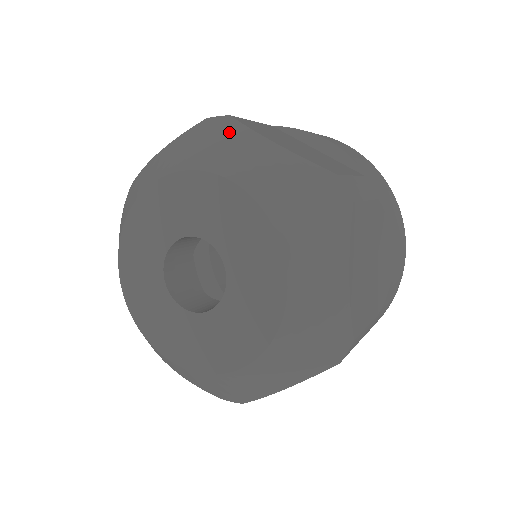
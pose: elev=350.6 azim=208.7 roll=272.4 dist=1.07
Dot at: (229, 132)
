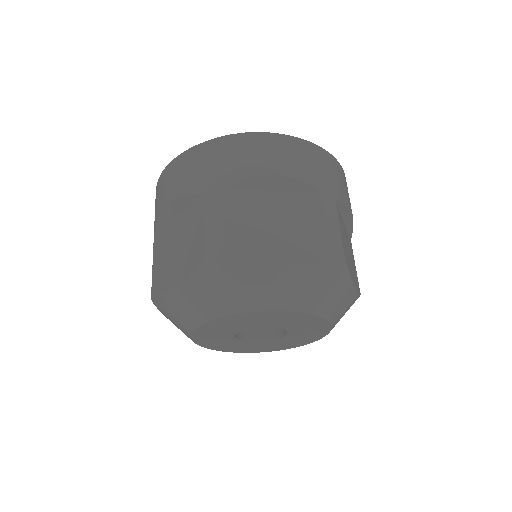
Dot at: (341, 282)
